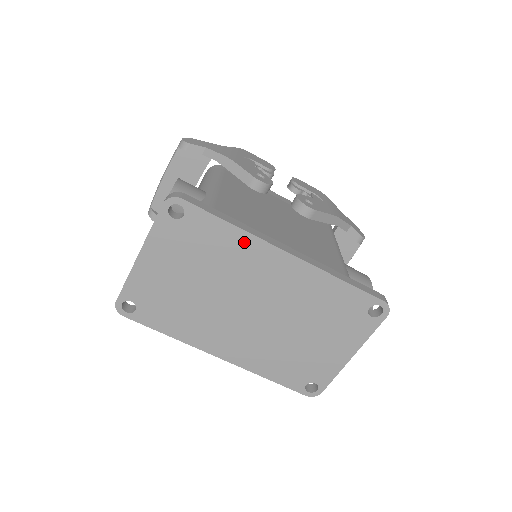
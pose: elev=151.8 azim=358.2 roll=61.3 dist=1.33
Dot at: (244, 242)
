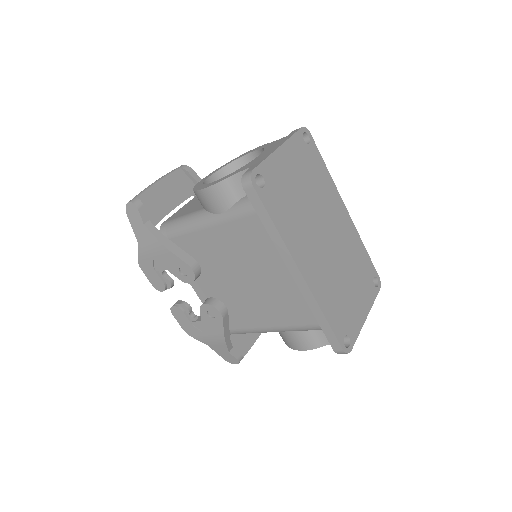
Dot at: (330, 185)
